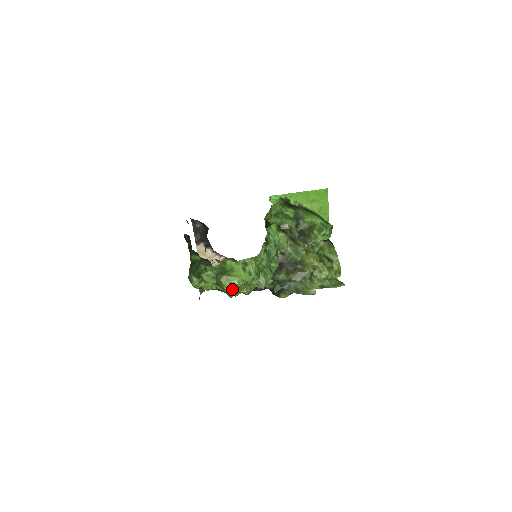
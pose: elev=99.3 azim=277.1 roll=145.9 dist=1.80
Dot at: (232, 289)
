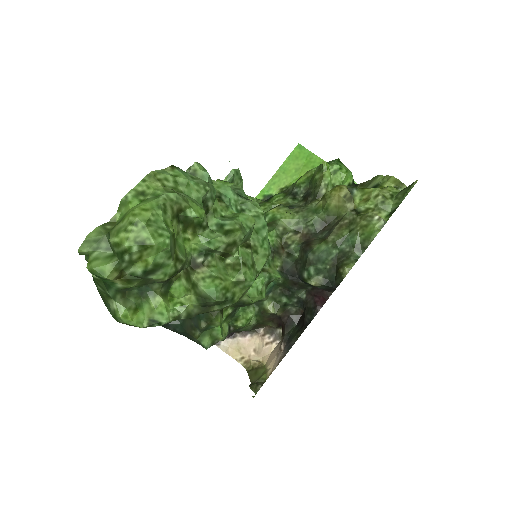
Dot at: (137, 236)
